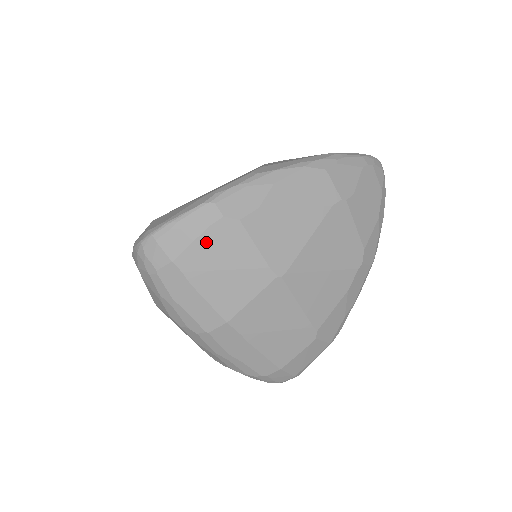
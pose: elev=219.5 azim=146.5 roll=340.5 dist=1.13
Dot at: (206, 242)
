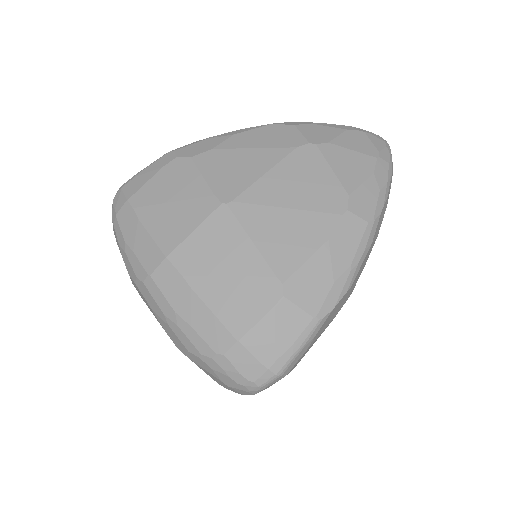
Dot at: (159, 180)
